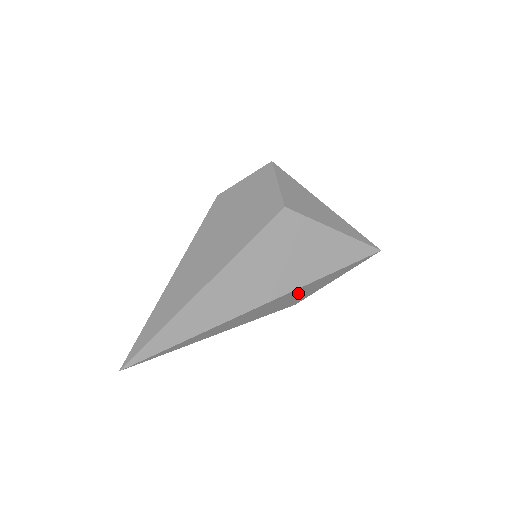
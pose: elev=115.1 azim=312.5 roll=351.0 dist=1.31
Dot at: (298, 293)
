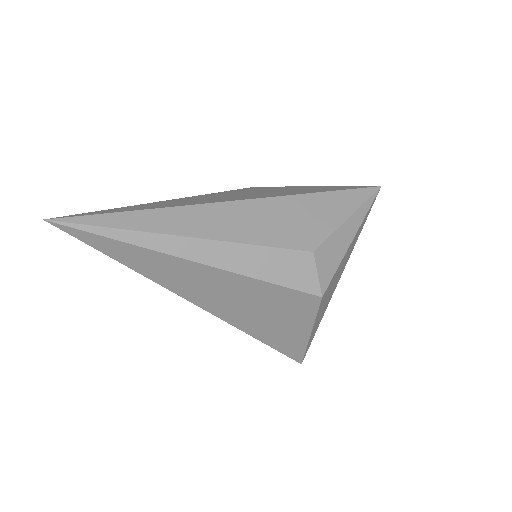
Dot at: (294, 212)
